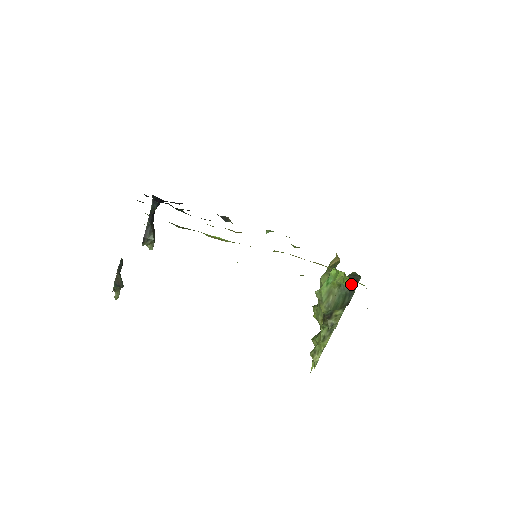
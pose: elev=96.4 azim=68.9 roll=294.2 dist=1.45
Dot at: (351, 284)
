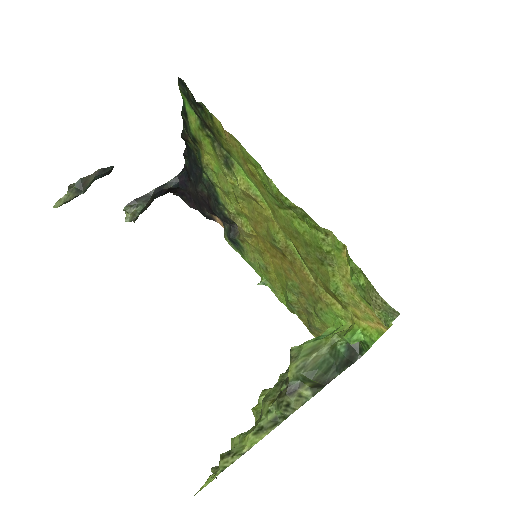
Dot at: (355, 338)
